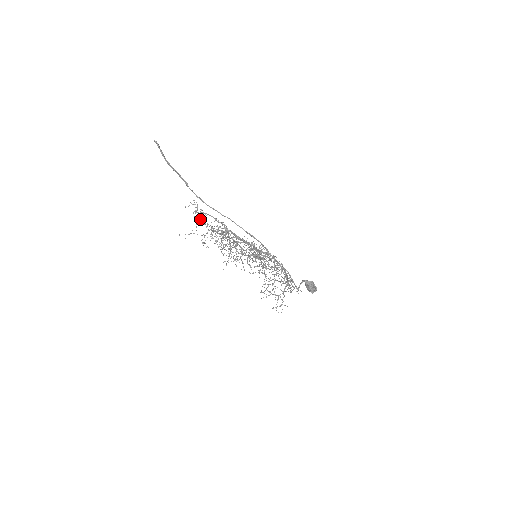
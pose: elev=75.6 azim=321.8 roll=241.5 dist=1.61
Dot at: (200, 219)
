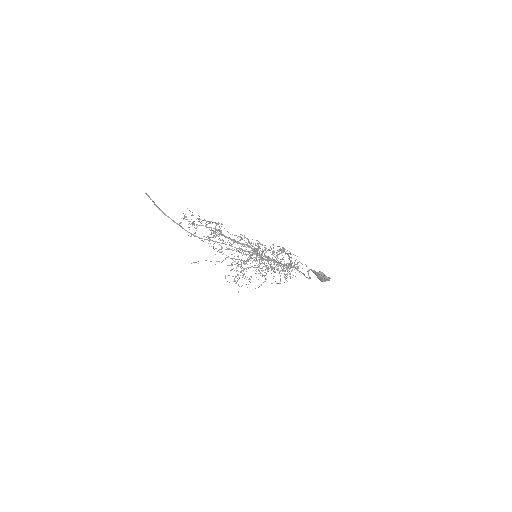
Dot at: (195, 233)
